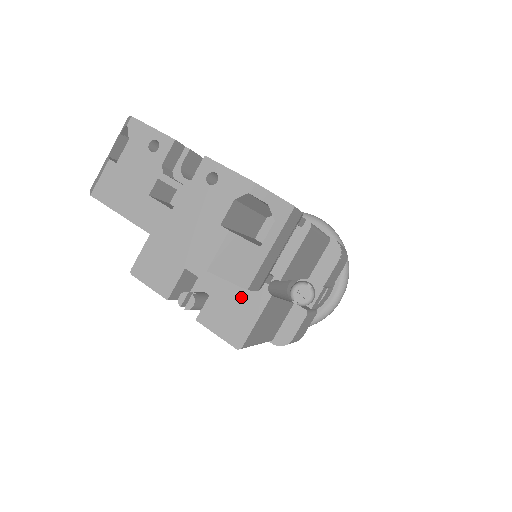
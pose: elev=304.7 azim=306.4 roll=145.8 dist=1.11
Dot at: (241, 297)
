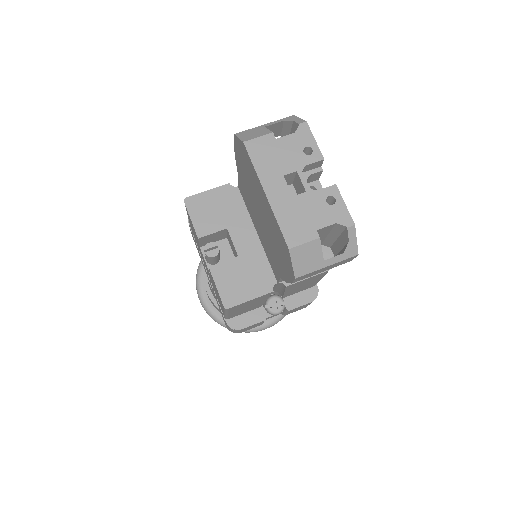
Dot at: (252, 277)
